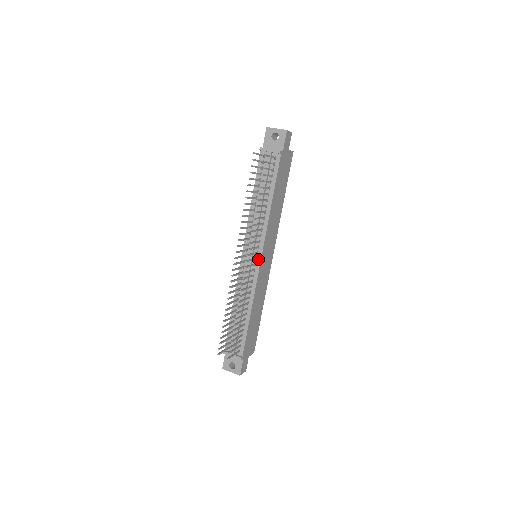
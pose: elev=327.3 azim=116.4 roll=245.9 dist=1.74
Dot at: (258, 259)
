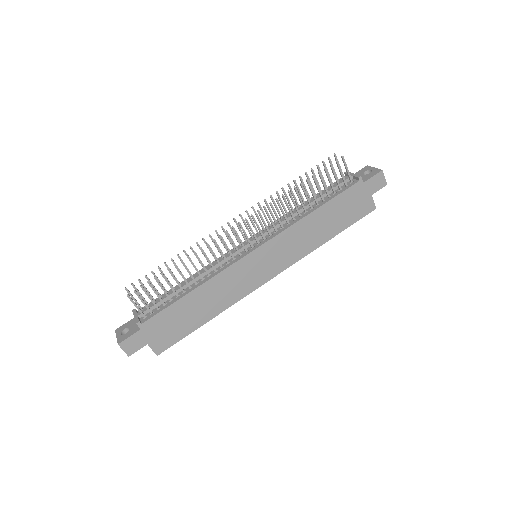
Dot at: (253, 248)
